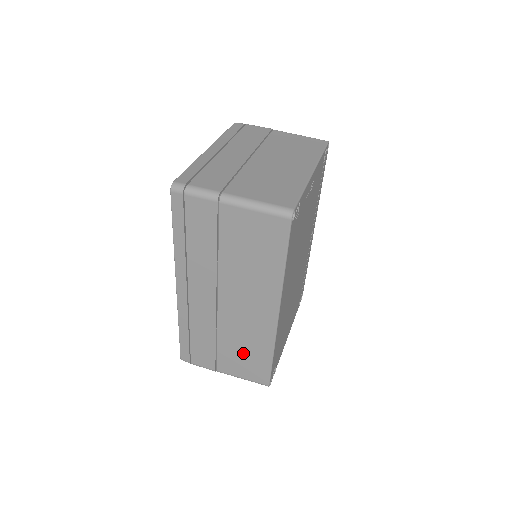
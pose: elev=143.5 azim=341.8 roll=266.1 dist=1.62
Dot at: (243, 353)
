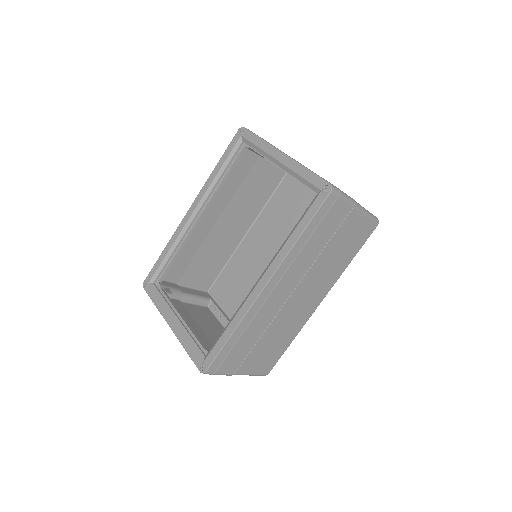
Dot at: (272, 346)
